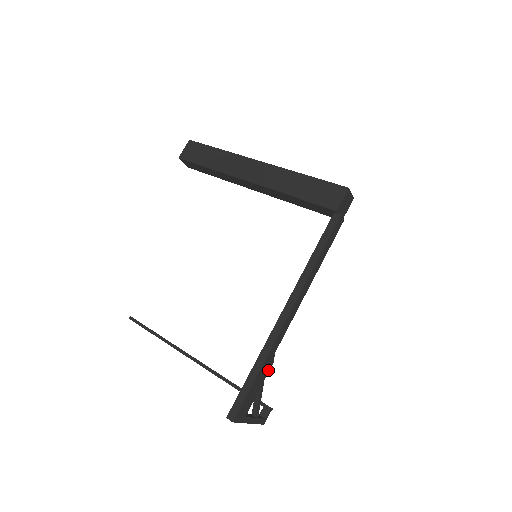
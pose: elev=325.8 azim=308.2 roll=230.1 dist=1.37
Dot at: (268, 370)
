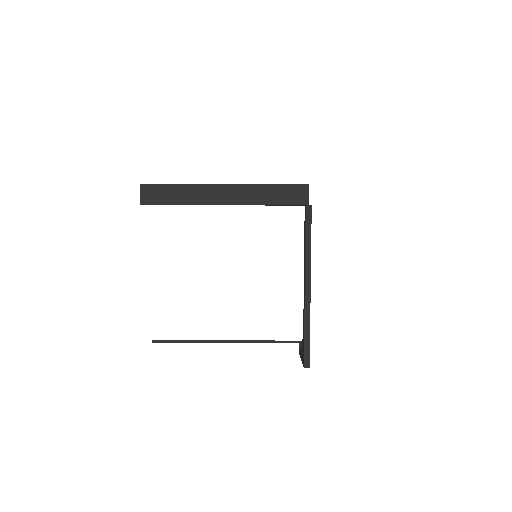
Dot at: occluded
